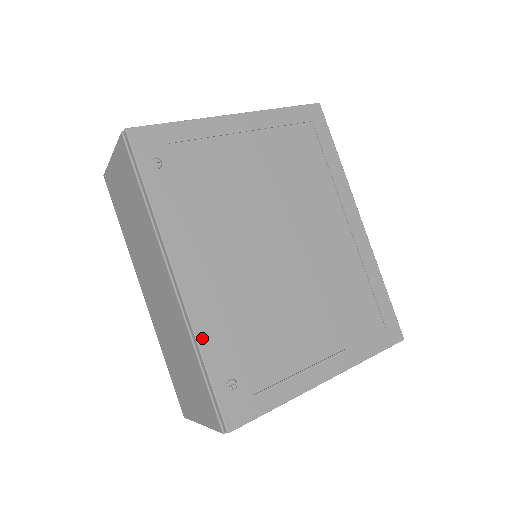
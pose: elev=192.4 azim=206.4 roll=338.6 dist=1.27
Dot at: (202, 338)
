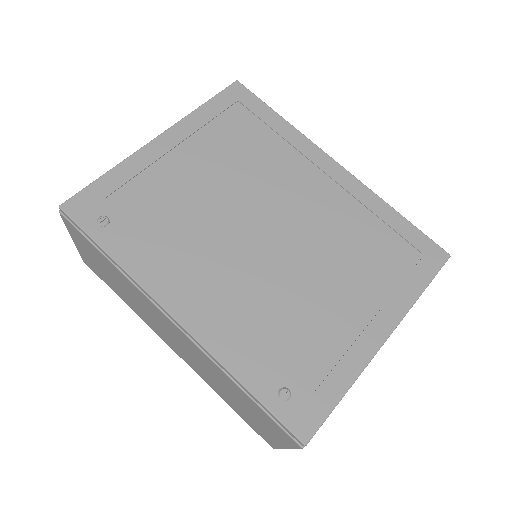
Dot at: (229, 363)
